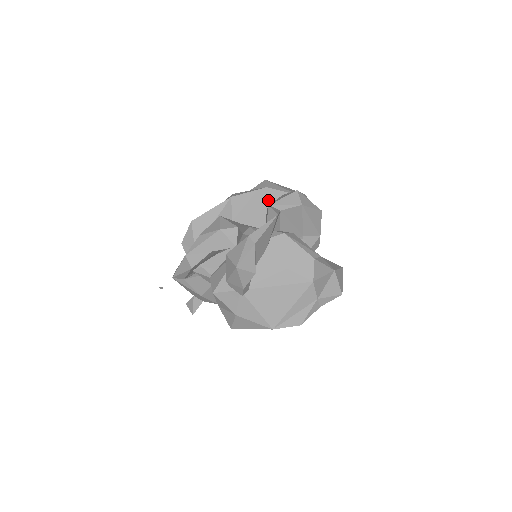
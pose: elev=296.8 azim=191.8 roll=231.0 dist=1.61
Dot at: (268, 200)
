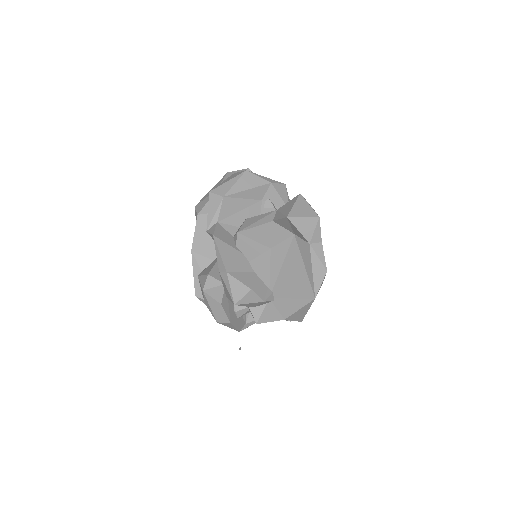
Dot at: occluded
